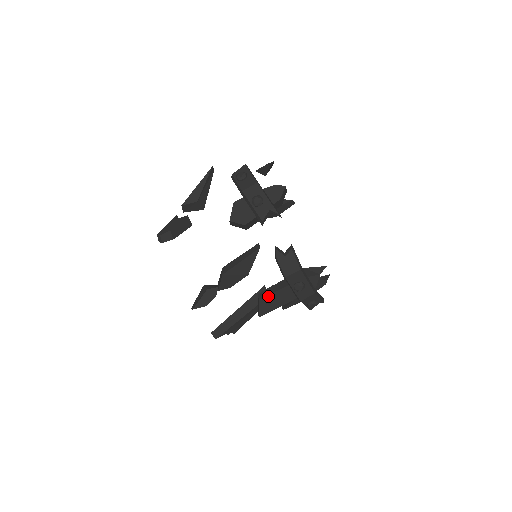
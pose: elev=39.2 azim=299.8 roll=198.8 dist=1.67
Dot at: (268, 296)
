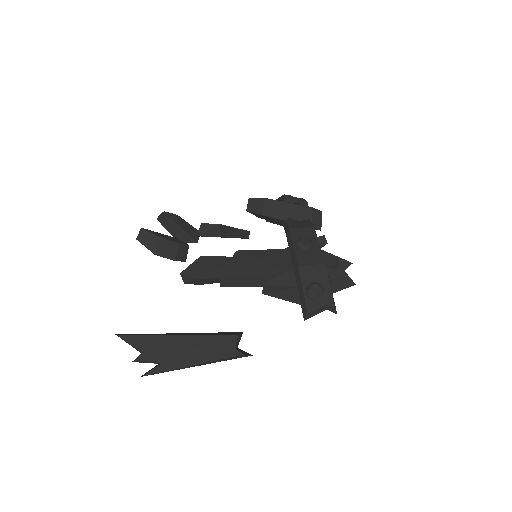
Dot at: (252, 252)
